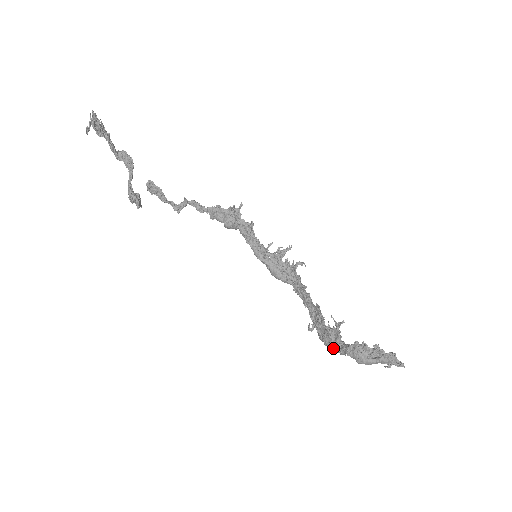
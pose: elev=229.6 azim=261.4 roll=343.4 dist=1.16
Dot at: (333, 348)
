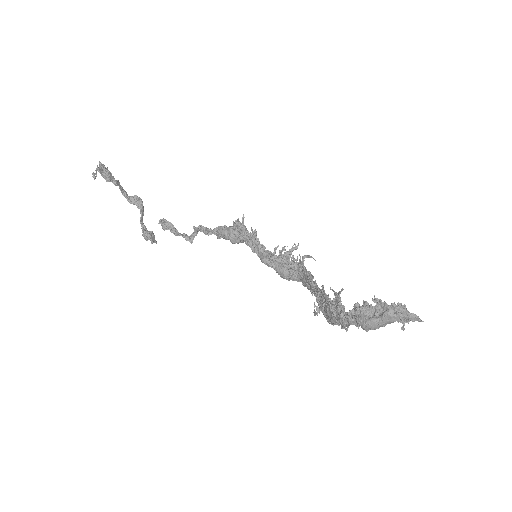
Dot at: (335, 320)
